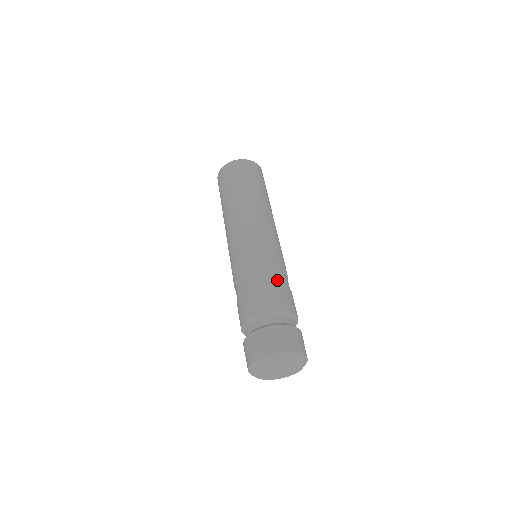
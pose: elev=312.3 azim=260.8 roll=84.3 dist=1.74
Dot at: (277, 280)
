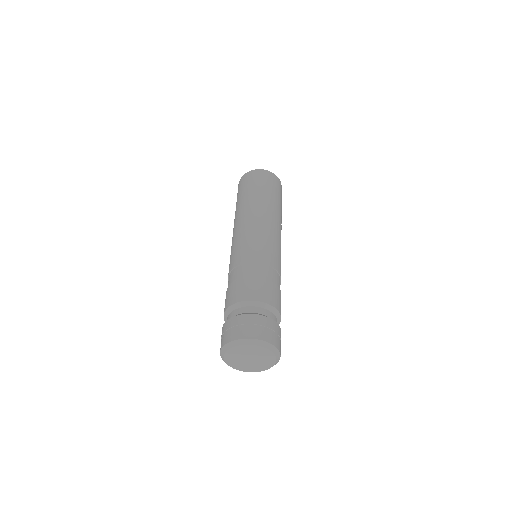
Dot at: (268, 276)
